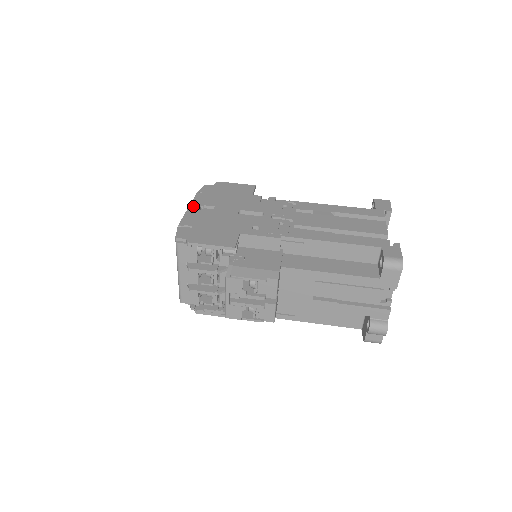
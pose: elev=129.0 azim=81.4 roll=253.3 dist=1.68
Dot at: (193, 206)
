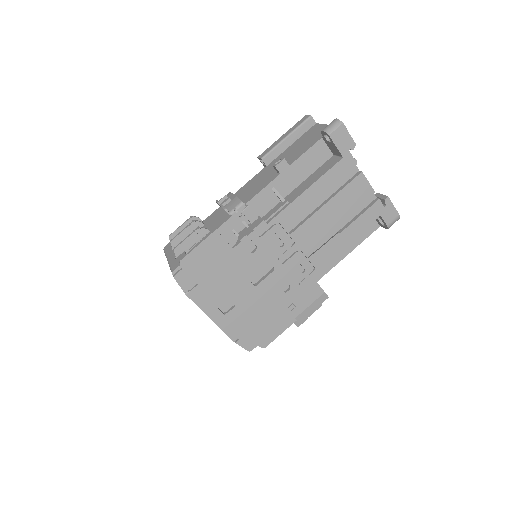
Dot at: (211, 314)
